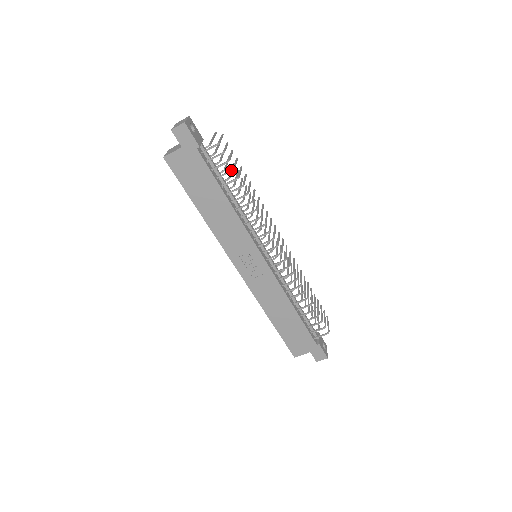
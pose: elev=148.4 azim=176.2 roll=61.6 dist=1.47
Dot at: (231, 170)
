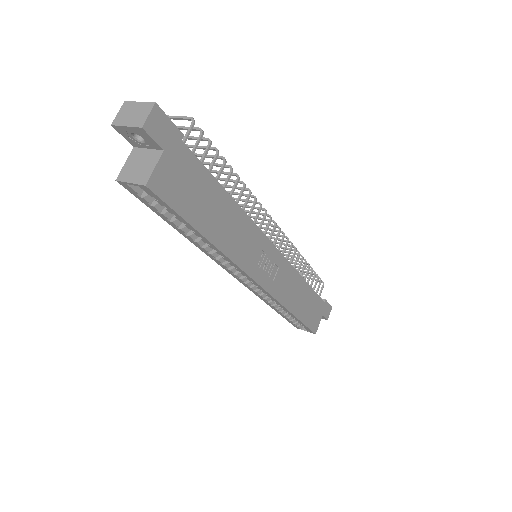
Dot at: (218, 152)
